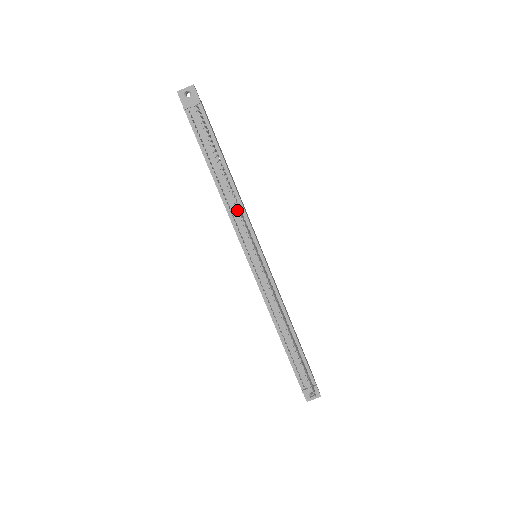
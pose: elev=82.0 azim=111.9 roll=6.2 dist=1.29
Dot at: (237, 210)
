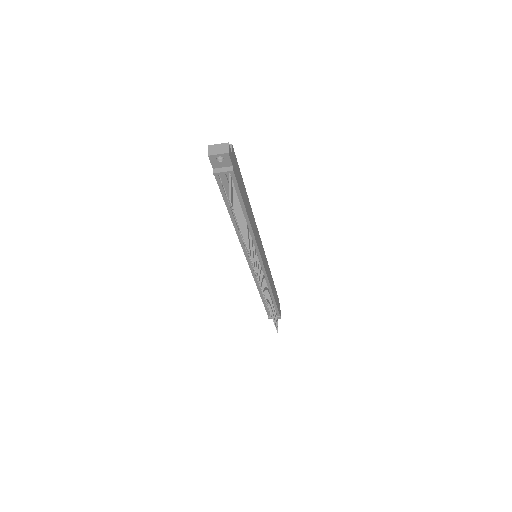
Dot at: occluded
